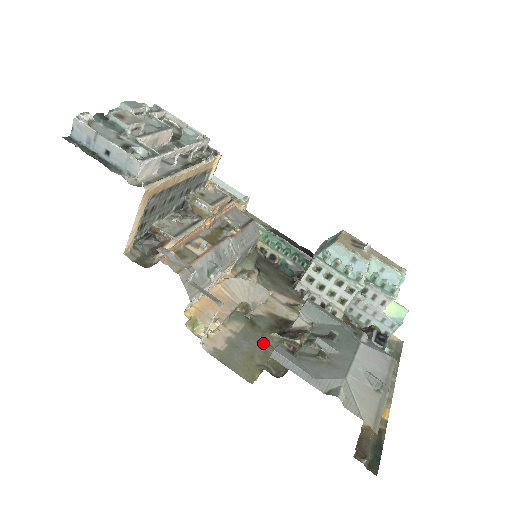
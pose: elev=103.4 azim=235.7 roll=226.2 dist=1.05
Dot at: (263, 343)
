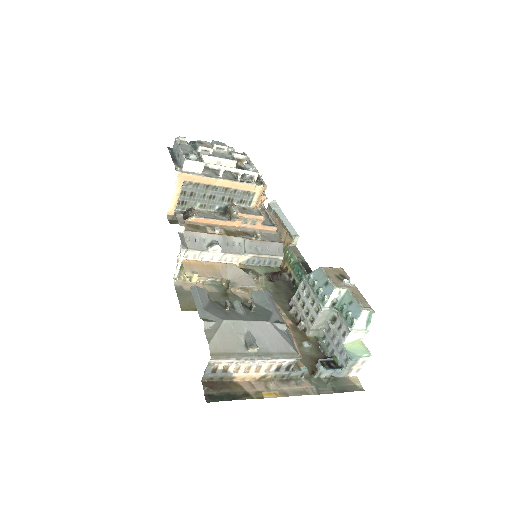
Dot at: occluded
